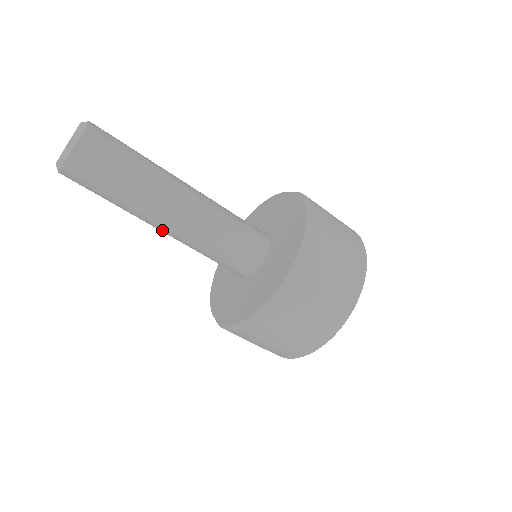
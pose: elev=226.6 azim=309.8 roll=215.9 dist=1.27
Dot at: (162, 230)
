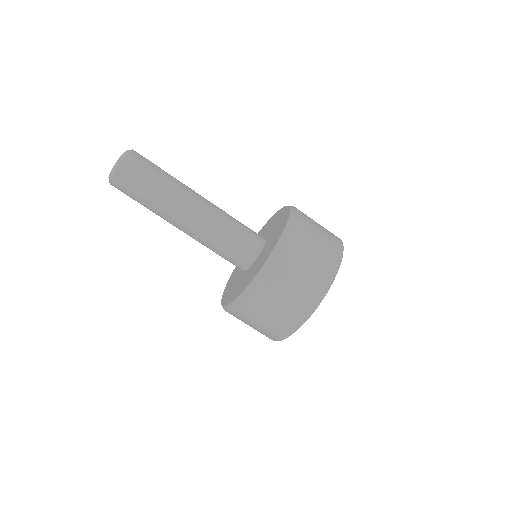
Dot at: (184, 224)
